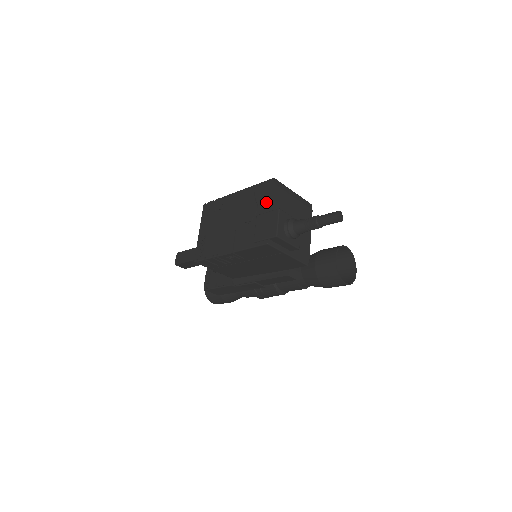
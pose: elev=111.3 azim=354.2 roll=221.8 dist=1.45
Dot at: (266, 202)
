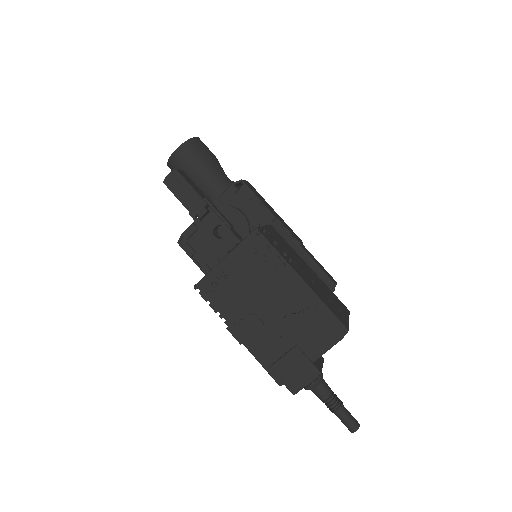
Dot at: (317, 345)
